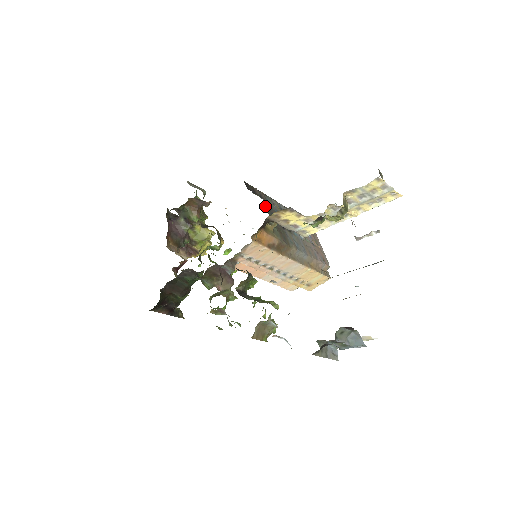
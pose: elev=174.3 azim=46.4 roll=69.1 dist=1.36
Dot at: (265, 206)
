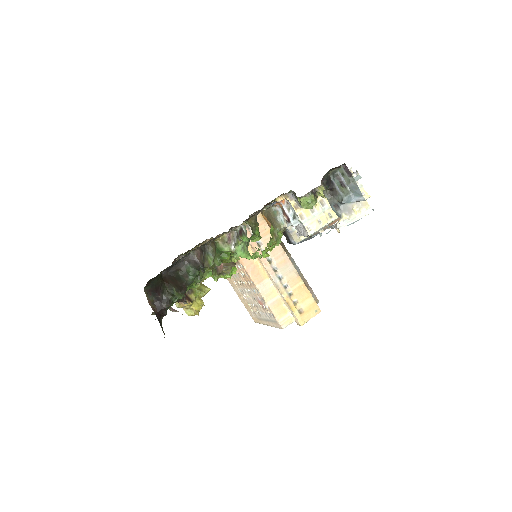
Dot at: occluded
